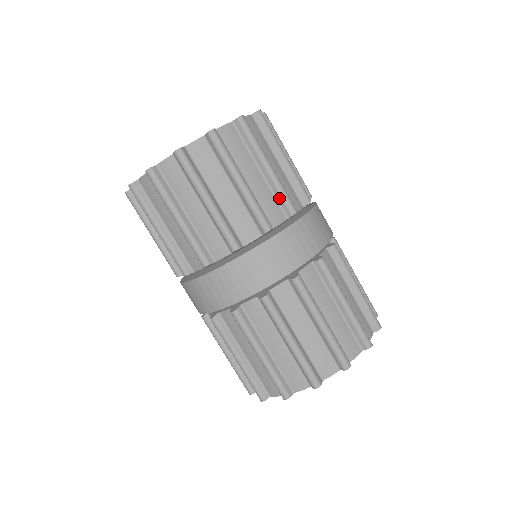
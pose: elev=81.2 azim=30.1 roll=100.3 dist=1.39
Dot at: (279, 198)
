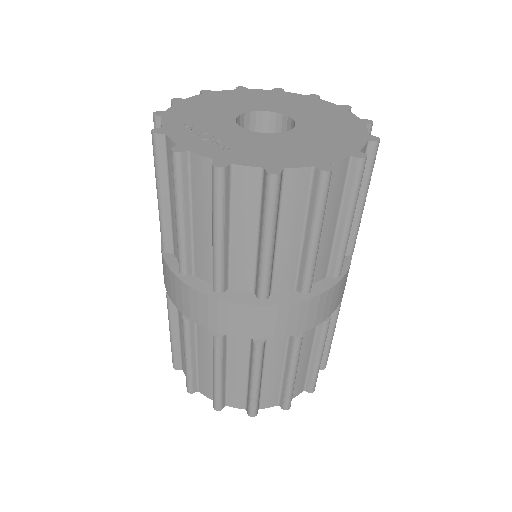
Dot at: (257, 274)
